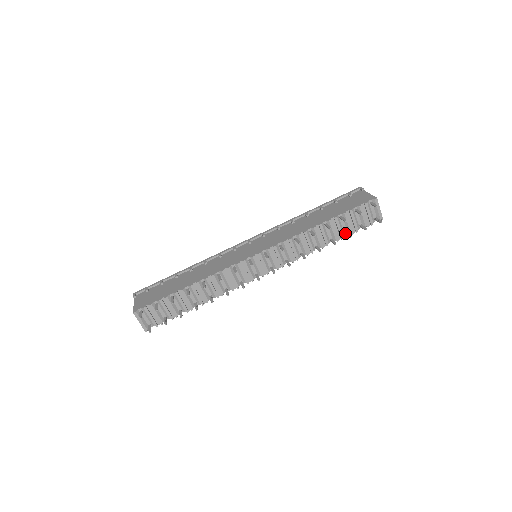
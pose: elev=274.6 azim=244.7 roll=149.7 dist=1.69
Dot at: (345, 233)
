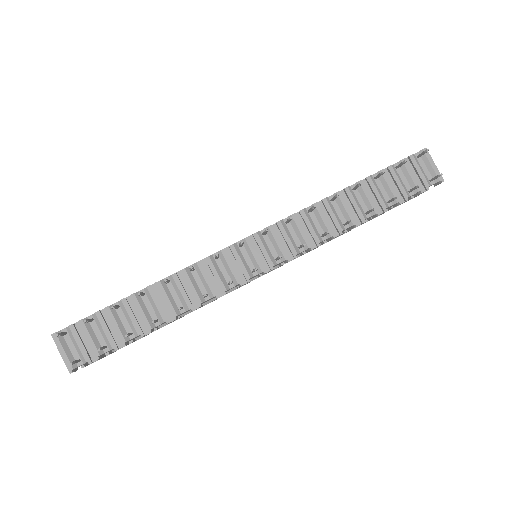
Dot at: (388, 201)
